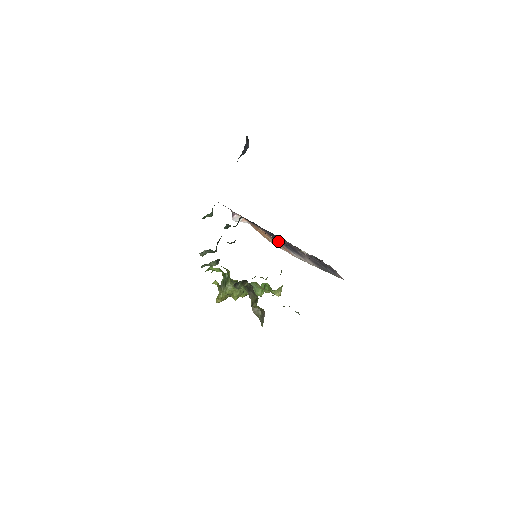
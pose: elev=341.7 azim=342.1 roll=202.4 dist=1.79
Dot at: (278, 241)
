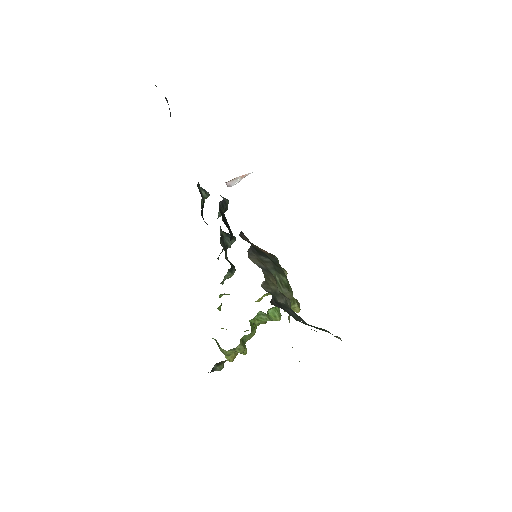
Dot at: occluded
